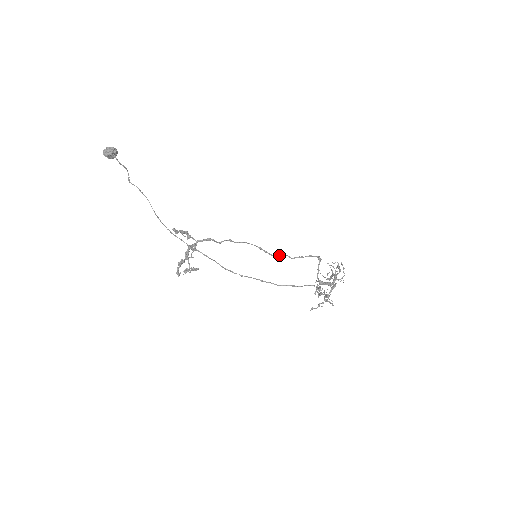
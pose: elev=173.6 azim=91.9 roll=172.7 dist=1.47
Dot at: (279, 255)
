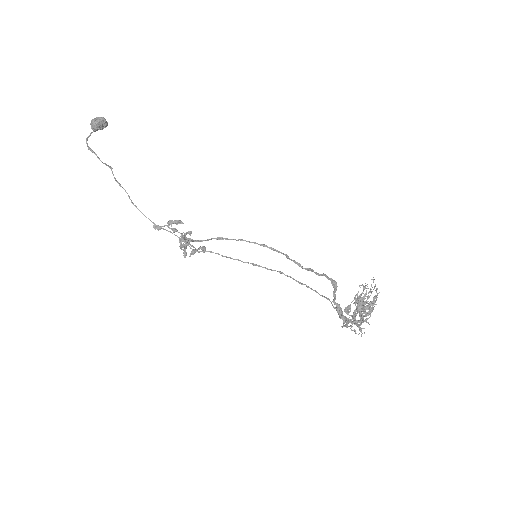
Dot at: occluded
